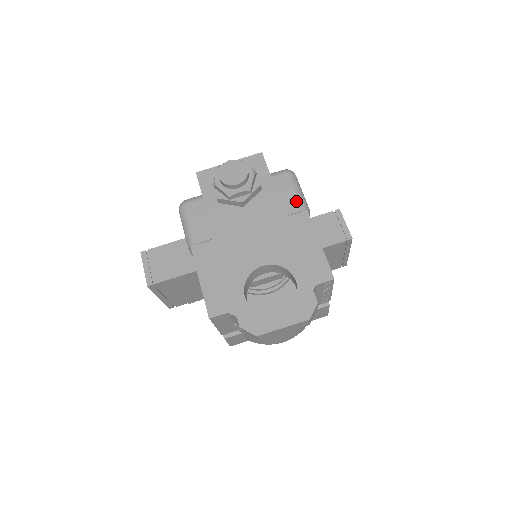
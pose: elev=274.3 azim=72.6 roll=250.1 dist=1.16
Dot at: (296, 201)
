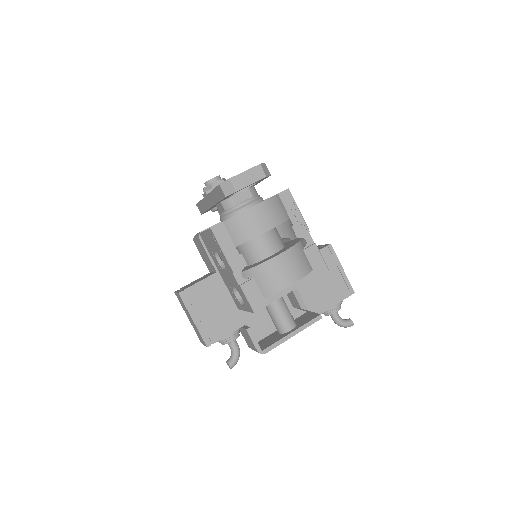
Dot at: occluded
